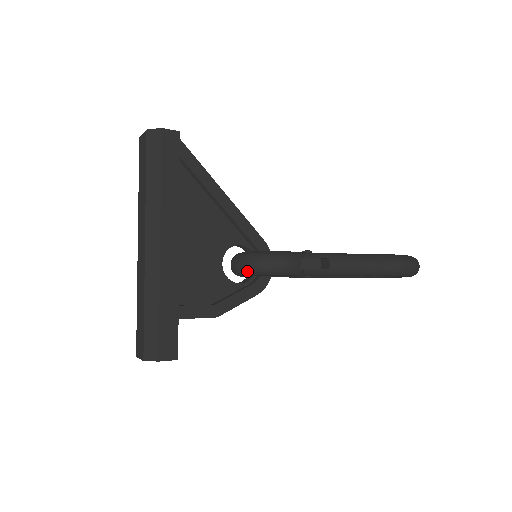
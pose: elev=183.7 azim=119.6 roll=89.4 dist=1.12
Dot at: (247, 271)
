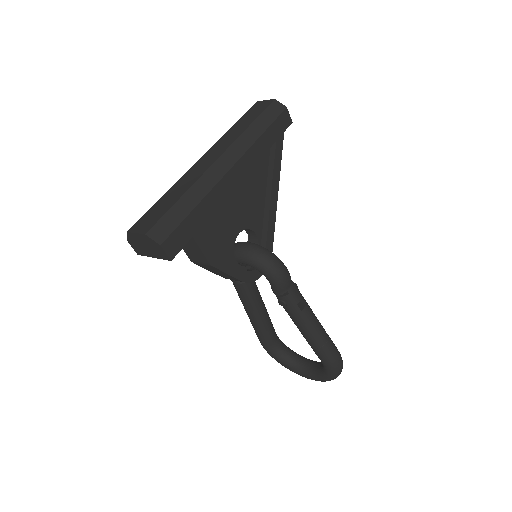
Dot at: (251, 256)
